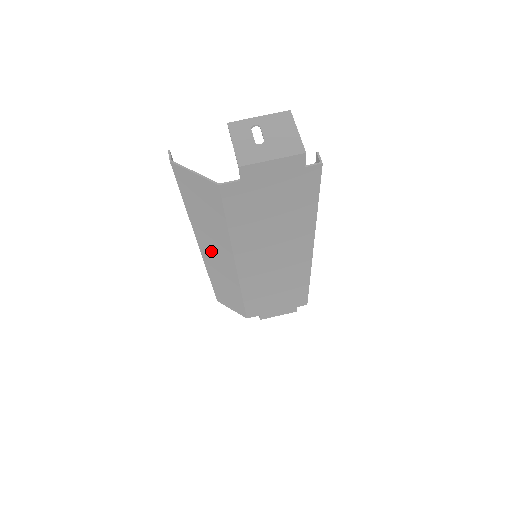
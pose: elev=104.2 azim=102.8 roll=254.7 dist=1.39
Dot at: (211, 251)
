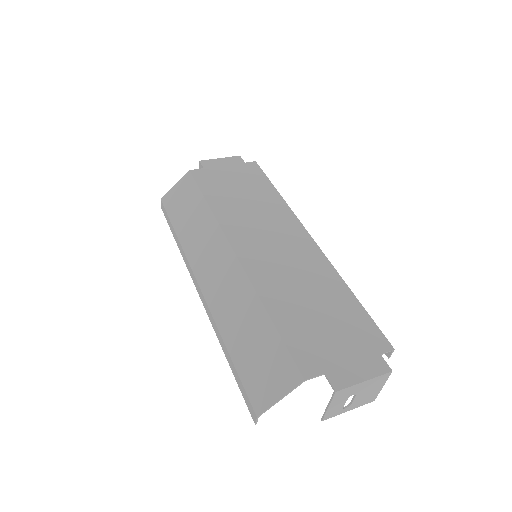
Dot at: (207, 266)
